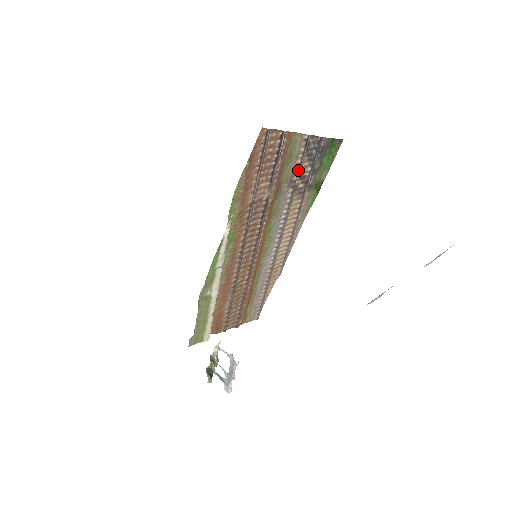
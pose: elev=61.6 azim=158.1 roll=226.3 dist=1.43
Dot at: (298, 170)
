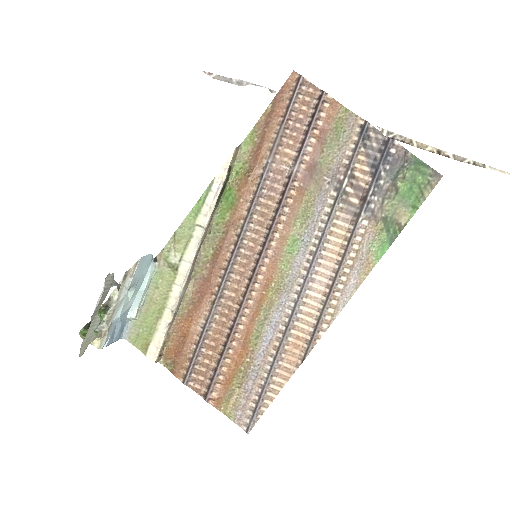
Dot at: (348, 167)
